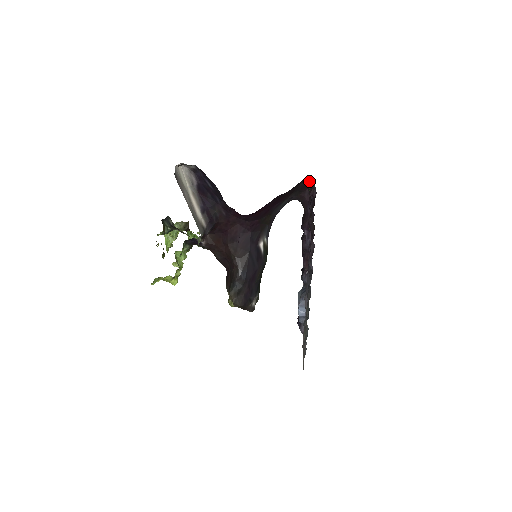
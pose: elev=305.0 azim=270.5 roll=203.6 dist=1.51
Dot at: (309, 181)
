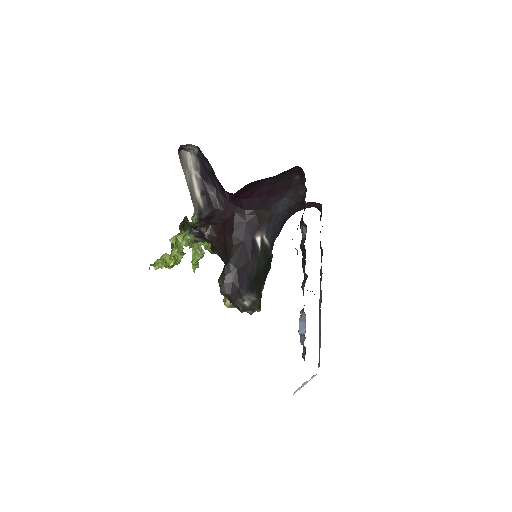
Dot at: (301, 172)
